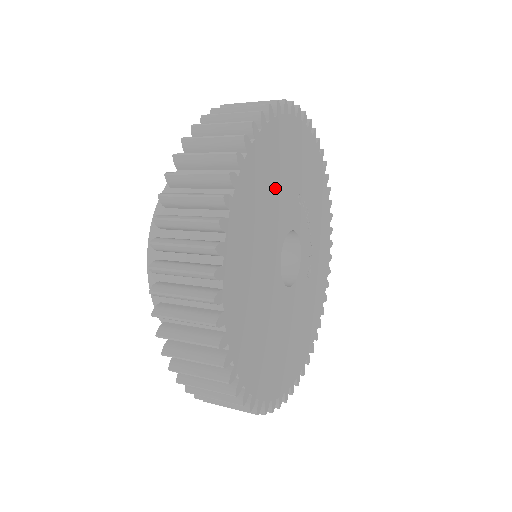
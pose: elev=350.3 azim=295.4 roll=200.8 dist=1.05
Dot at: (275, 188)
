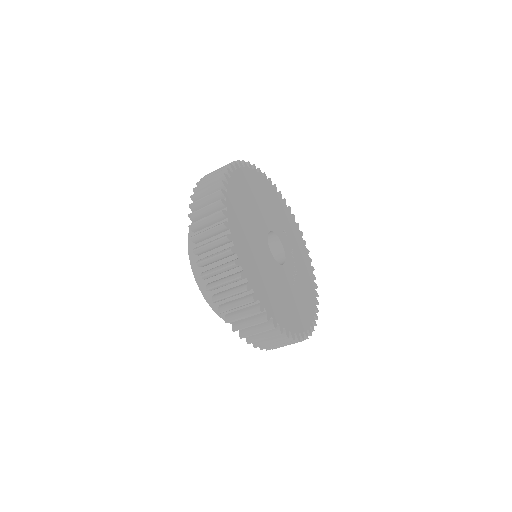
Dot at: (266, 202)
